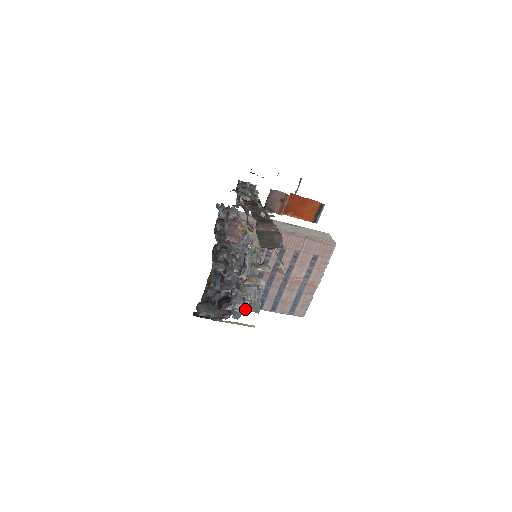
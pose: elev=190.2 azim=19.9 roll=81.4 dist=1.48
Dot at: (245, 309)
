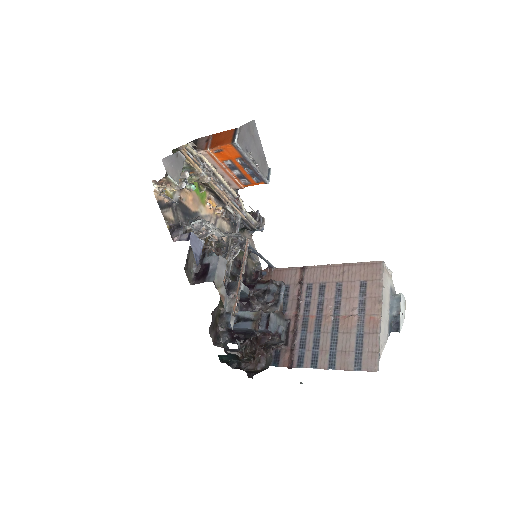
Dot at: (190, 237)
